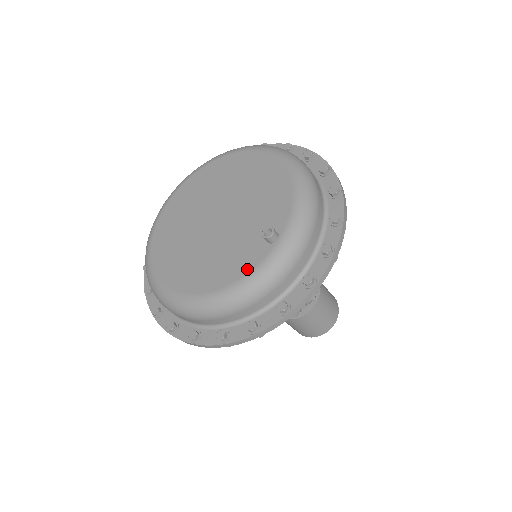
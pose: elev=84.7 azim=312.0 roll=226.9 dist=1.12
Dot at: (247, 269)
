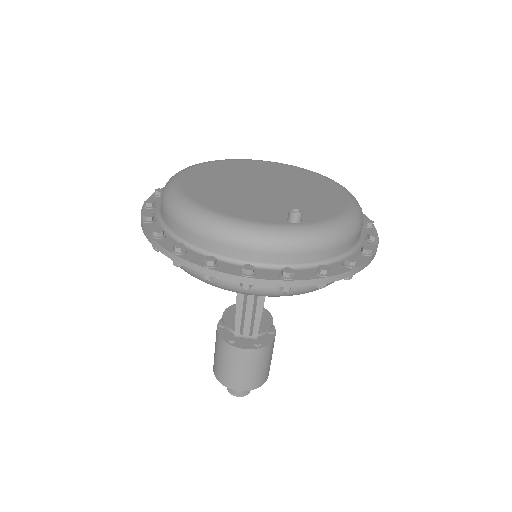
Dot at: (254, 218)
